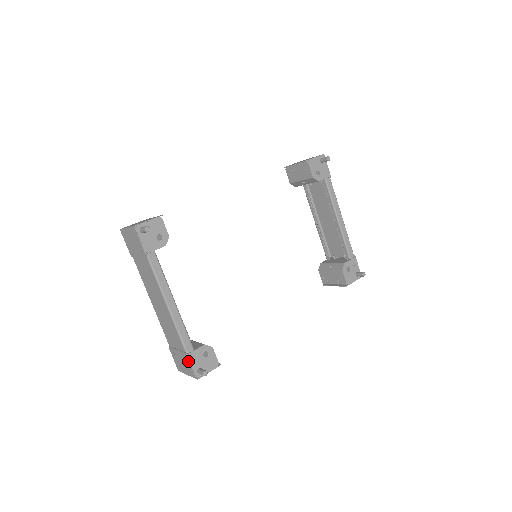
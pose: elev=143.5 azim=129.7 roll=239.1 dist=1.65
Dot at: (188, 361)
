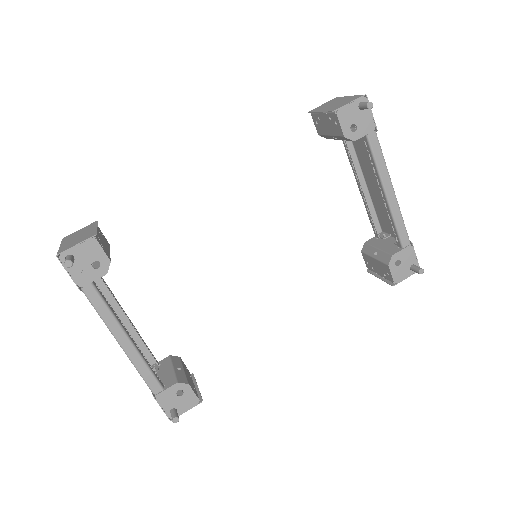
Dot at: (157, 402)
